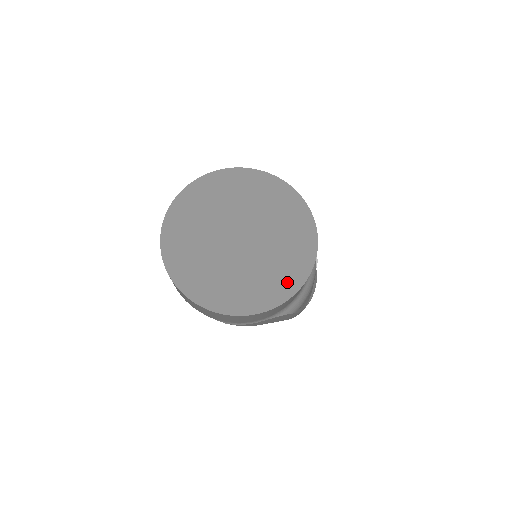
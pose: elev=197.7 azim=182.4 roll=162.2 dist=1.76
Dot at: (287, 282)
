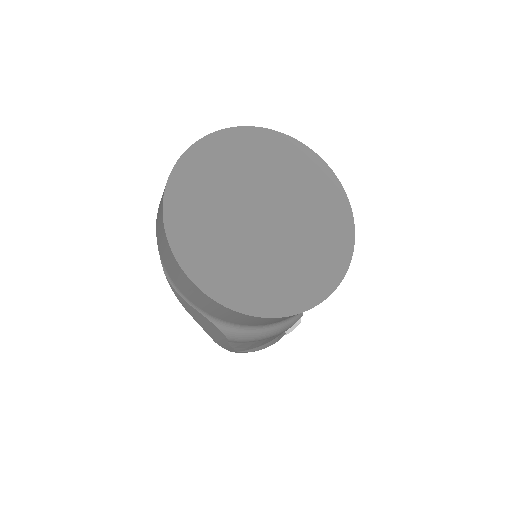
Dot at: (259, 298)
